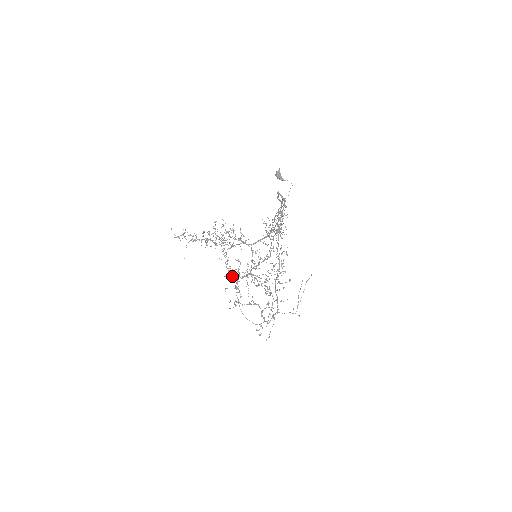
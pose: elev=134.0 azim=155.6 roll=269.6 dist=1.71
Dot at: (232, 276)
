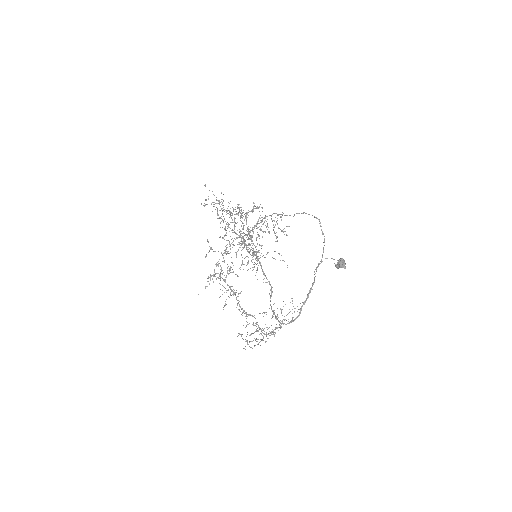
Dot at: occluded
